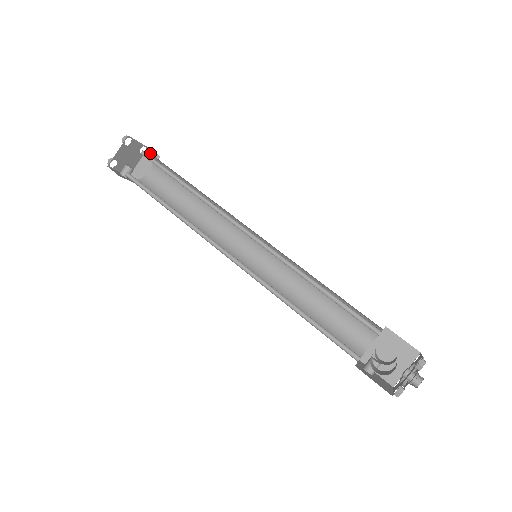
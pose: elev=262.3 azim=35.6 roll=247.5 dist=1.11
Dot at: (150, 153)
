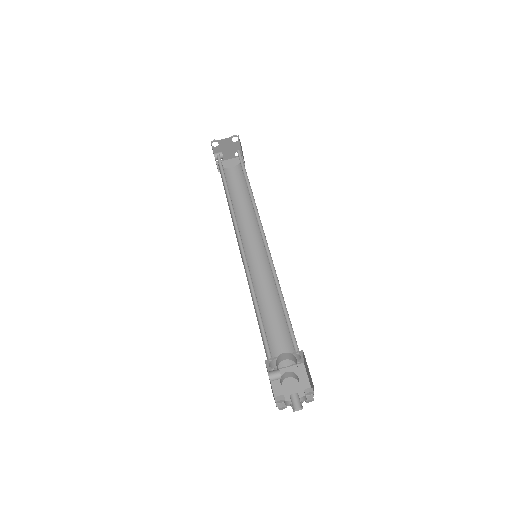
Dot at: occluded
